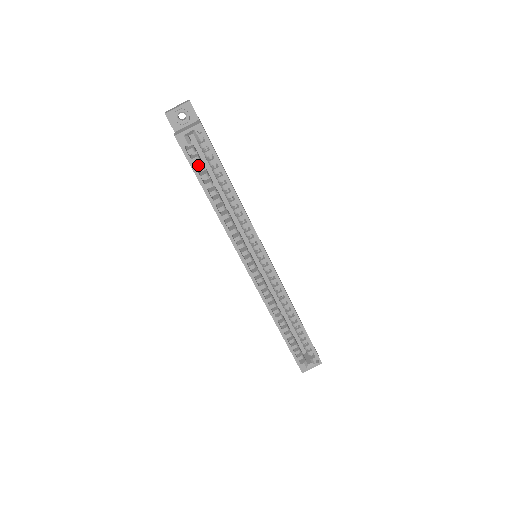
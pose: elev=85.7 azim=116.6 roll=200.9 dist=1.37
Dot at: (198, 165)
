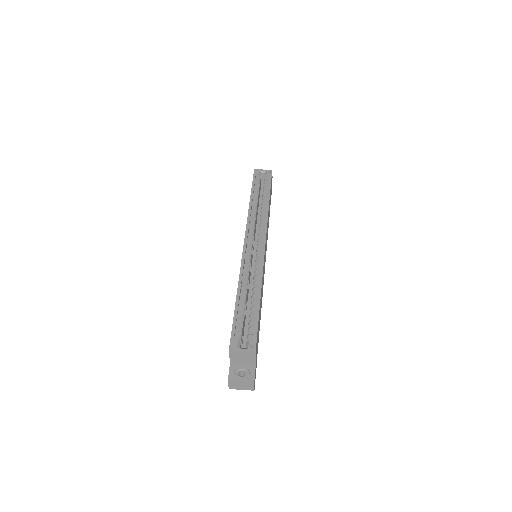
Dot at: (257, 188)
